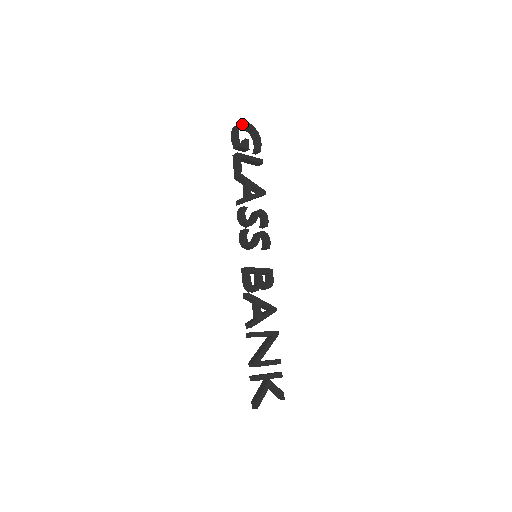
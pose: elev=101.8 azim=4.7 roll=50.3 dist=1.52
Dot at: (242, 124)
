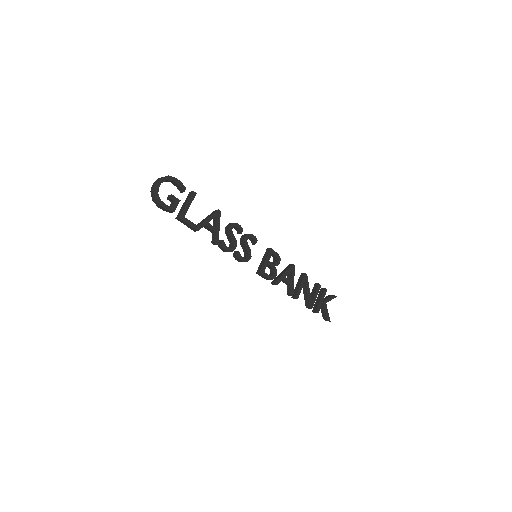
Dot at: (156, 191)
